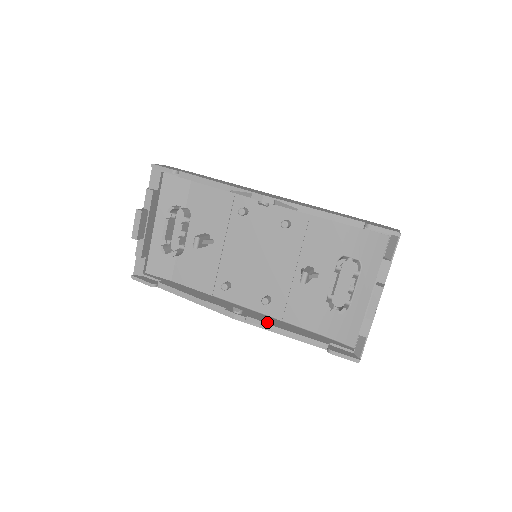
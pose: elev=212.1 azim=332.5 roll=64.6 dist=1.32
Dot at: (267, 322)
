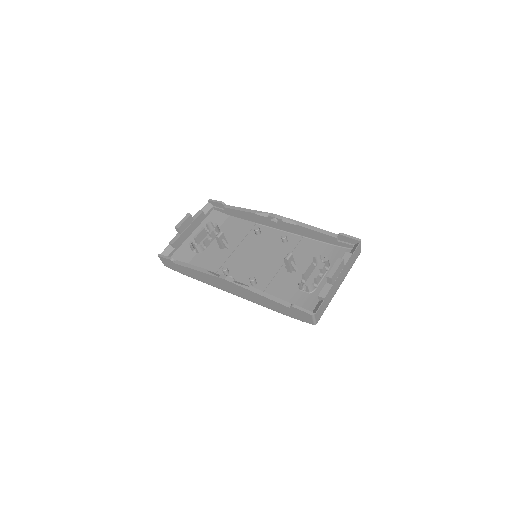
Dot at: (249, 287)
